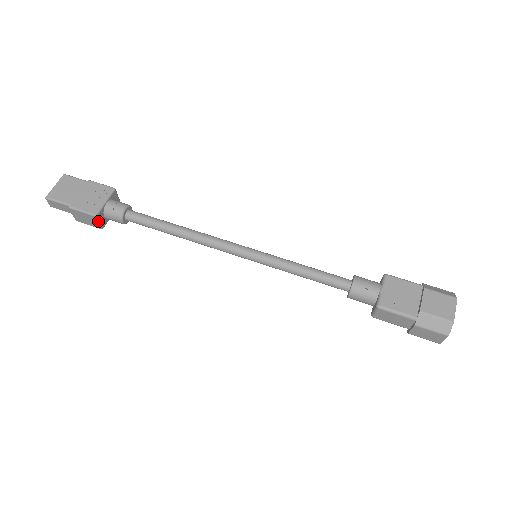
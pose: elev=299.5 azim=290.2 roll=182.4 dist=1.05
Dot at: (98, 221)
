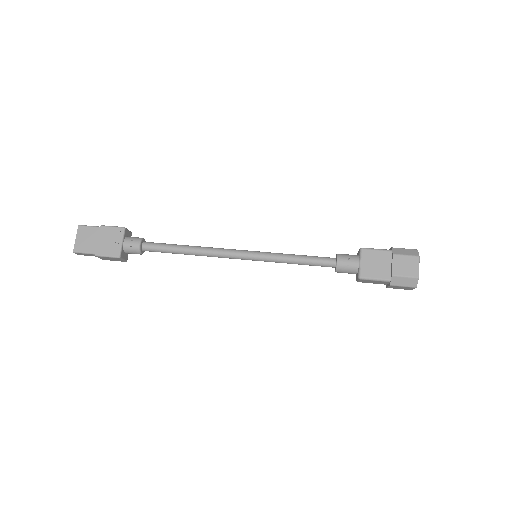
Dot at: (122, 259)
